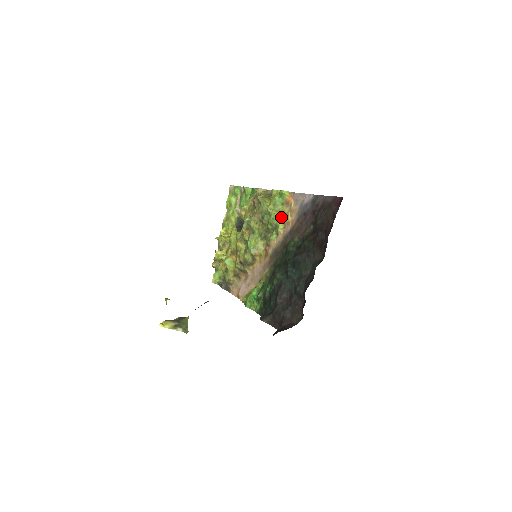
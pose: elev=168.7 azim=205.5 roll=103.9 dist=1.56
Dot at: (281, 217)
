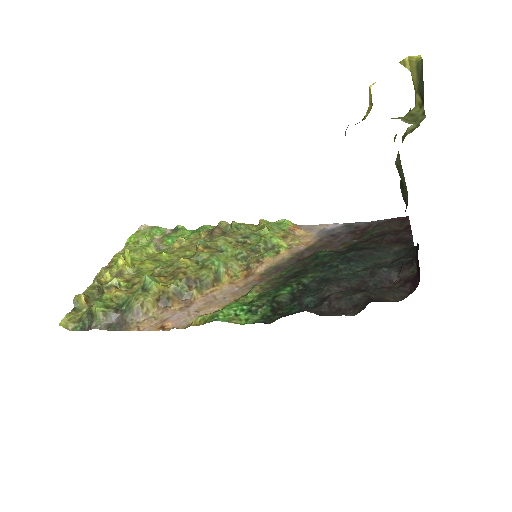
Dot at: (284, 238)
